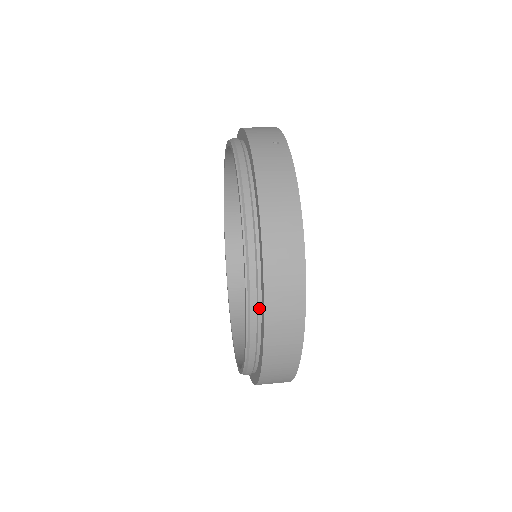
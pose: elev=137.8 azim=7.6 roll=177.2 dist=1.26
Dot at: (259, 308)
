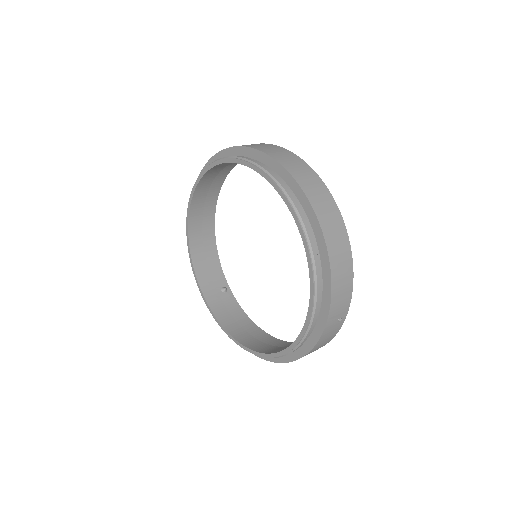
Dot at: (308, 223)
